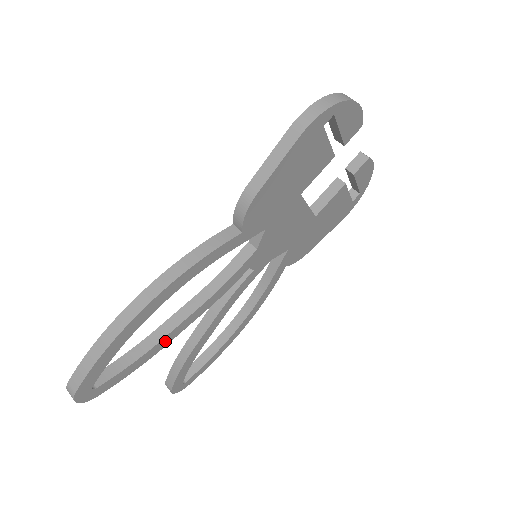
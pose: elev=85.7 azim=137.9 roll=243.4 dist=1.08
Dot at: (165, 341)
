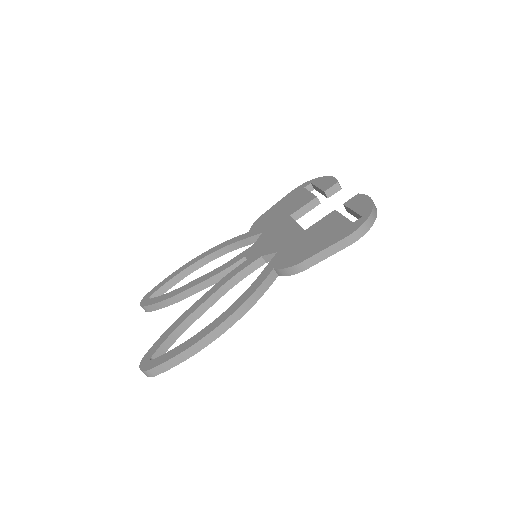
Dot at: (193, 320)
